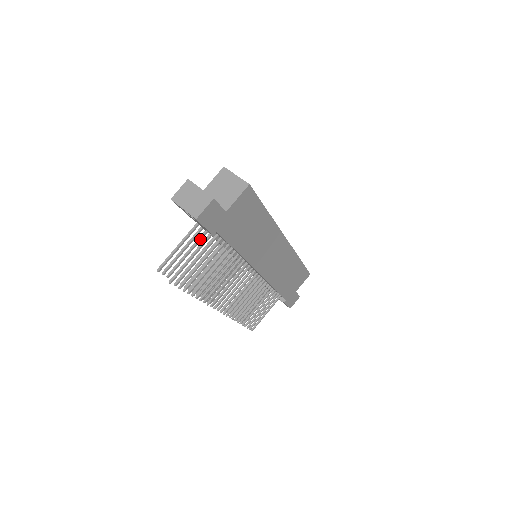
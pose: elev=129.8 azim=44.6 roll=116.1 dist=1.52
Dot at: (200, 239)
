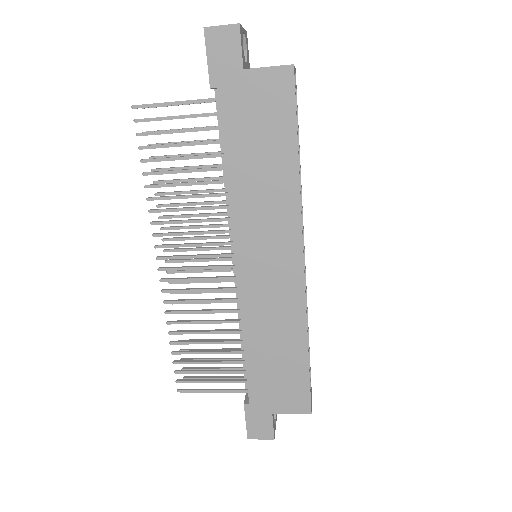
Dot at: occluded
